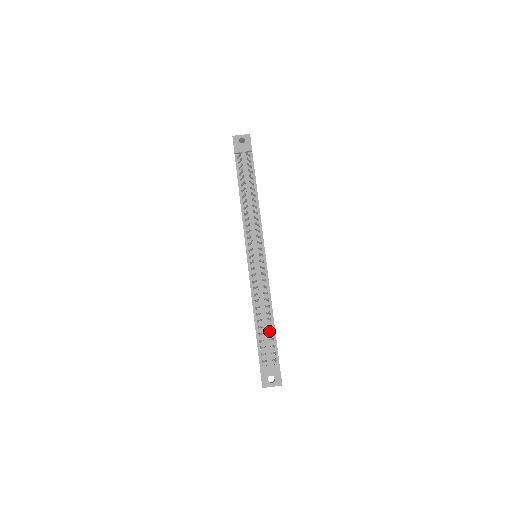
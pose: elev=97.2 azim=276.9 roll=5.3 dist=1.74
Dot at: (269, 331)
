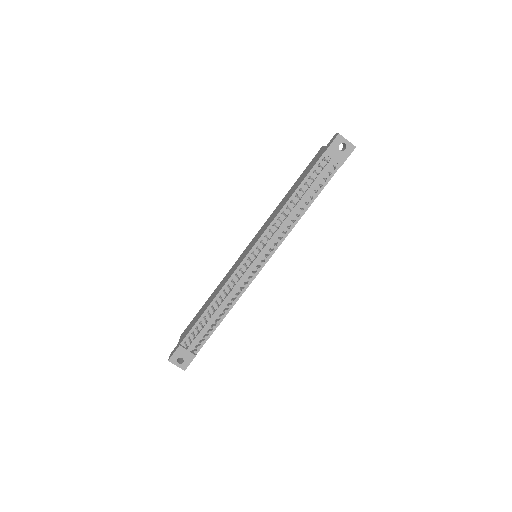
Dot at: (210, 326)
